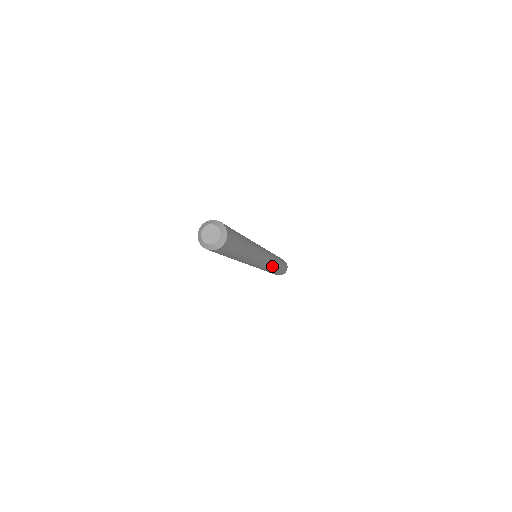
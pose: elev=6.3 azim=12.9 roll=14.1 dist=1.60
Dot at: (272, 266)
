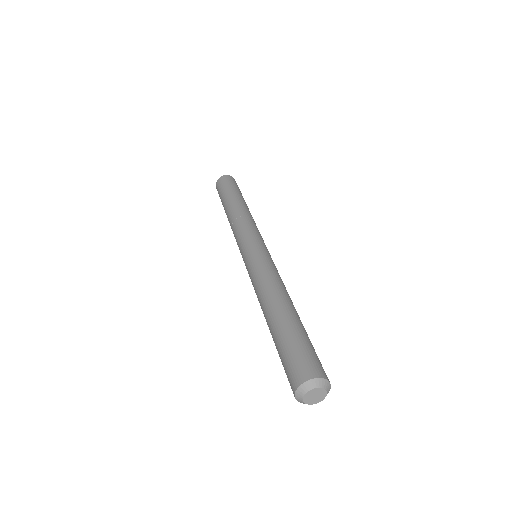
Dot at: occluded
